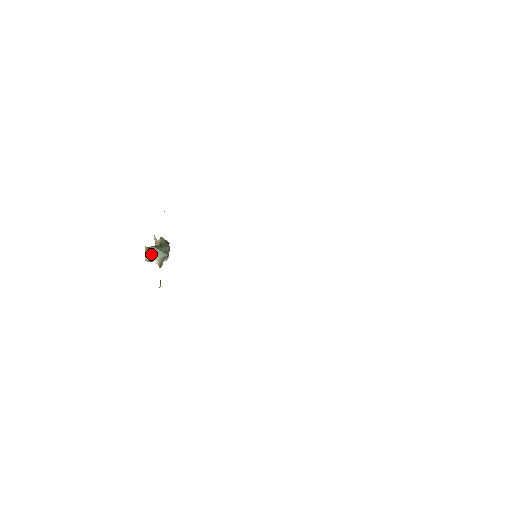
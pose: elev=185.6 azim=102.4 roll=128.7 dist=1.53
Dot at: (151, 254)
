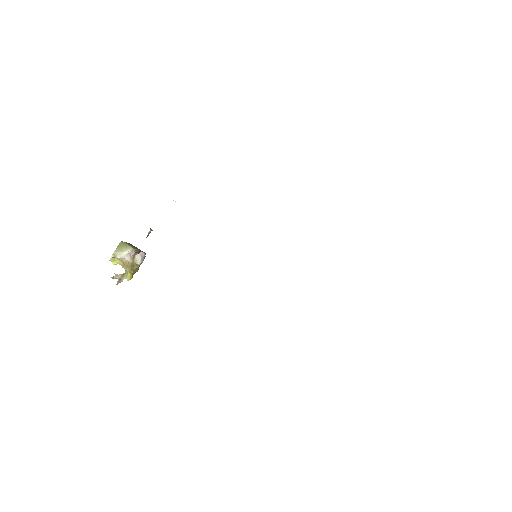
Dot at: (128, 244)
